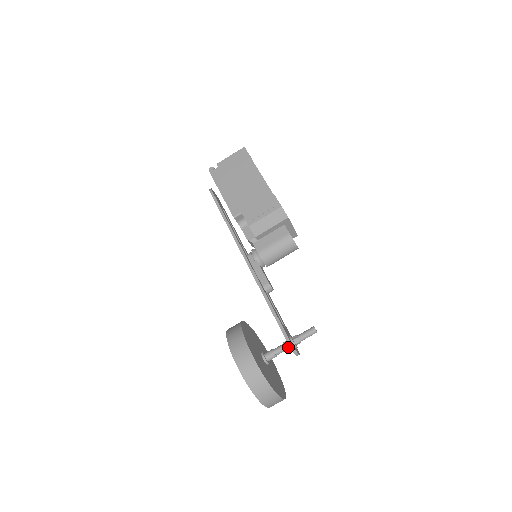
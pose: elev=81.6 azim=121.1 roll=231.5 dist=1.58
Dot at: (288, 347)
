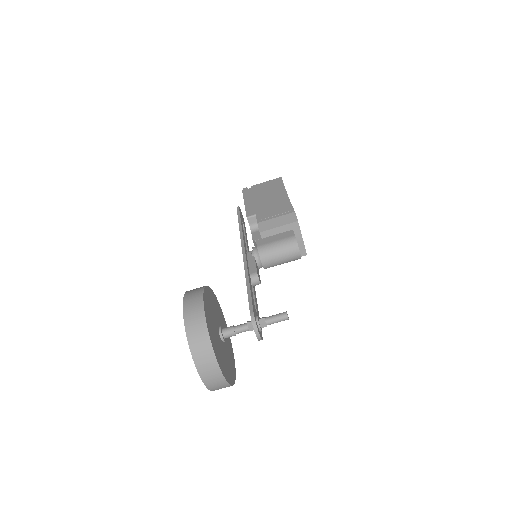
Dot at: (251, 325)
